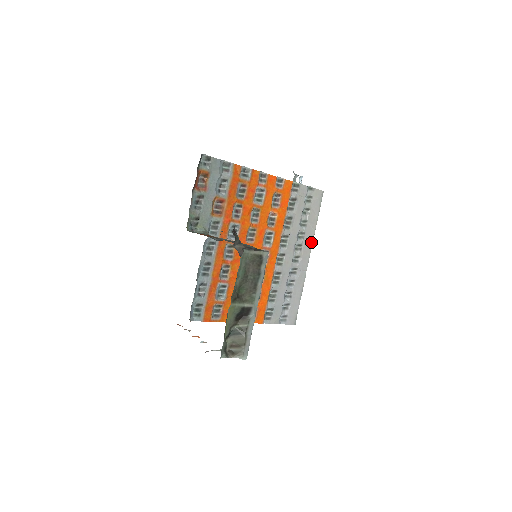
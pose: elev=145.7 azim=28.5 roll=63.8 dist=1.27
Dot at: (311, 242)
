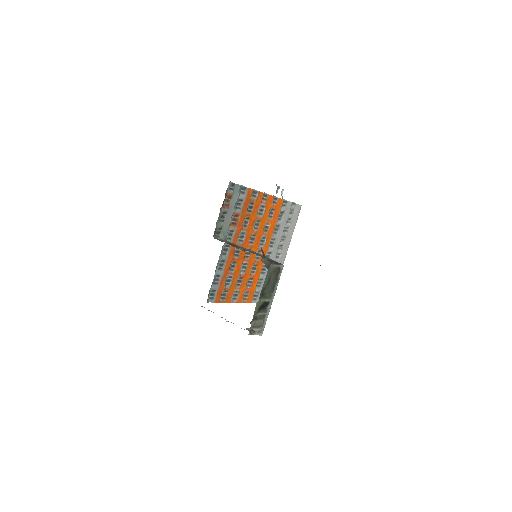
Dot at: (289, 243)
